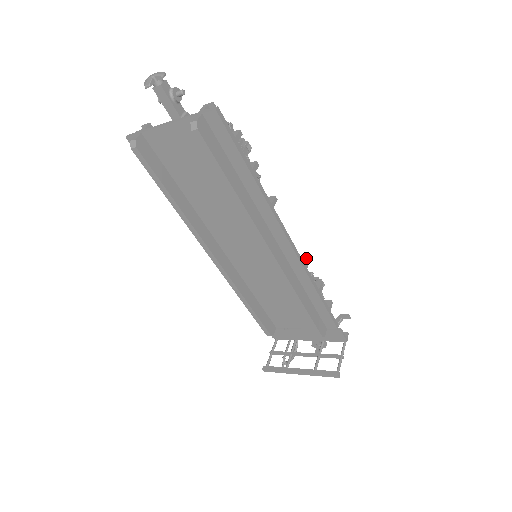
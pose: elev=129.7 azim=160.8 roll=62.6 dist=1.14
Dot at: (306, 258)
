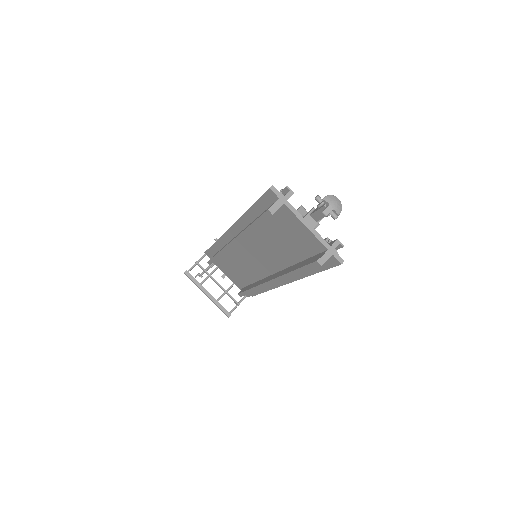
Dot at: occluded
